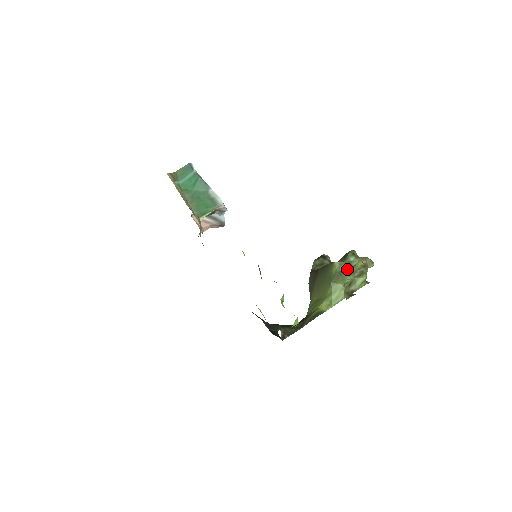
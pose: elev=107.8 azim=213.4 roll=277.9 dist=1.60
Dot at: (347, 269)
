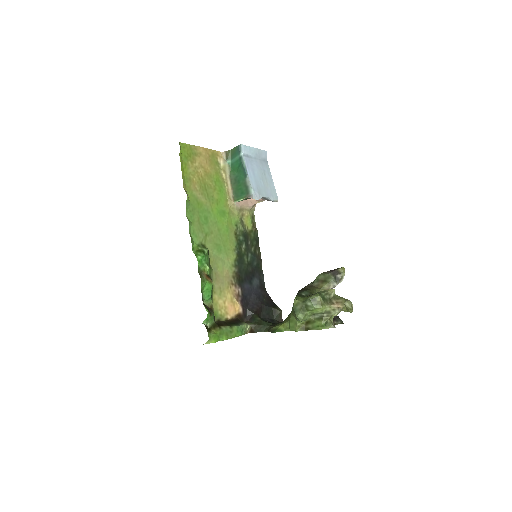
Dot at: (301, 311)
